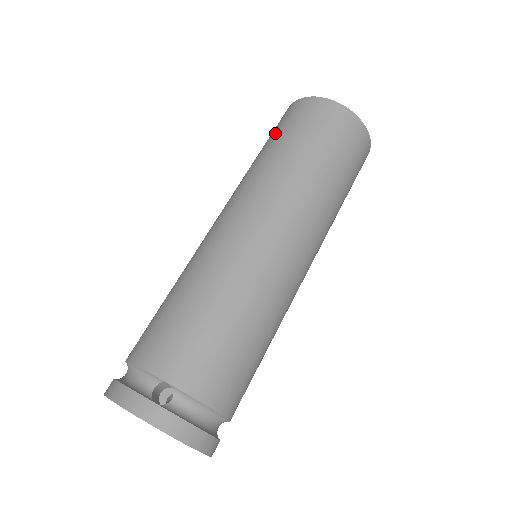
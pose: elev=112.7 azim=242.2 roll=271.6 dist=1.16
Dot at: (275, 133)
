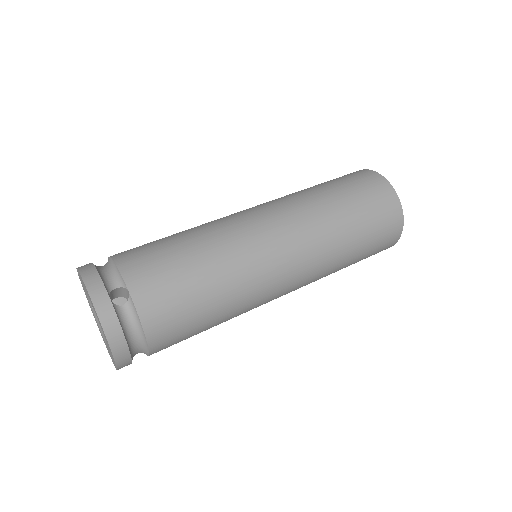
Dot at: (335, 180)
